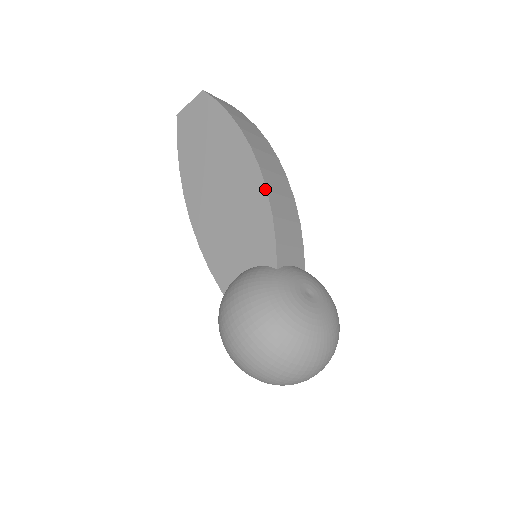
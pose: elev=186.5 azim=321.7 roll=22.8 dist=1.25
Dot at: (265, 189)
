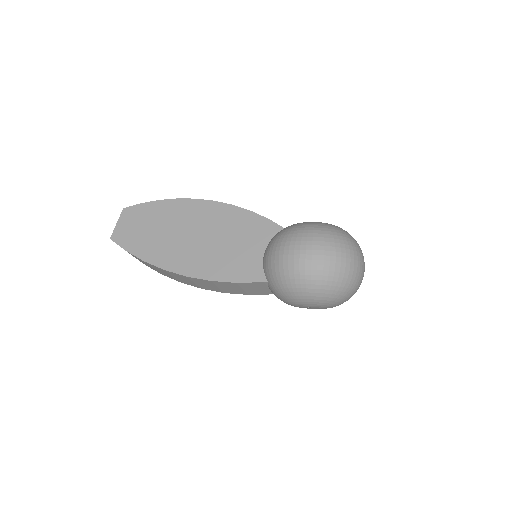
Dot at: (231, 205)
